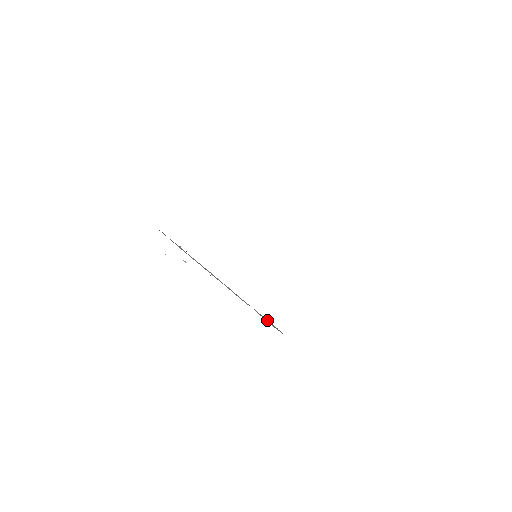
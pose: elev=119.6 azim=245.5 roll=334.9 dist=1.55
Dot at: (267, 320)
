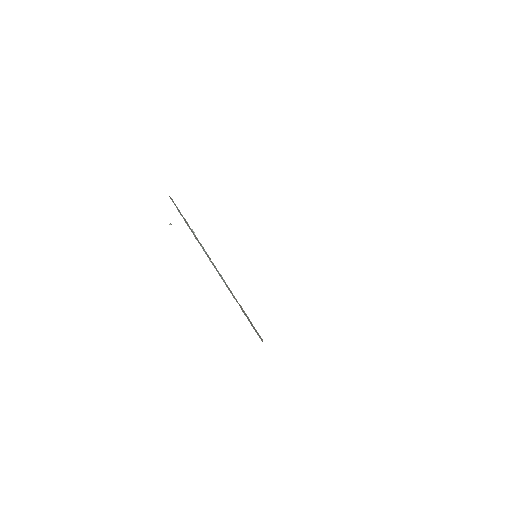
Dot at: occluded
